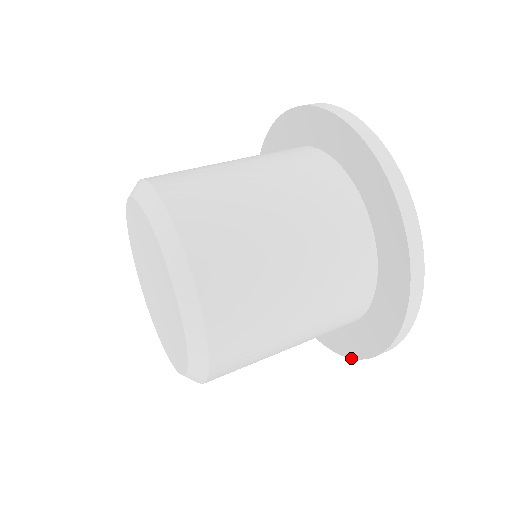
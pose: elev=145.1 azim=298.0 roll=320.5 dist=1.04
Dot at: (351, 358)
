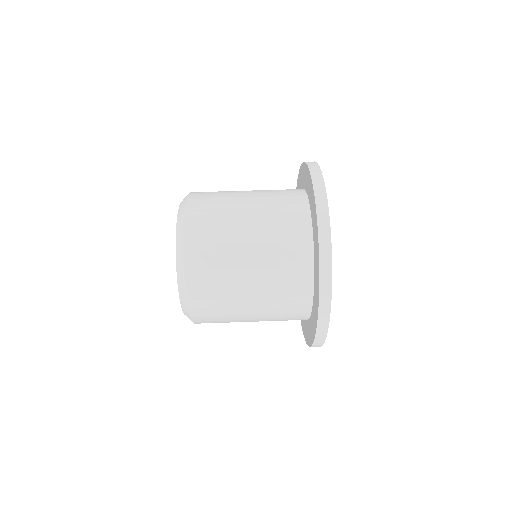
Dot at: (309, 346)
